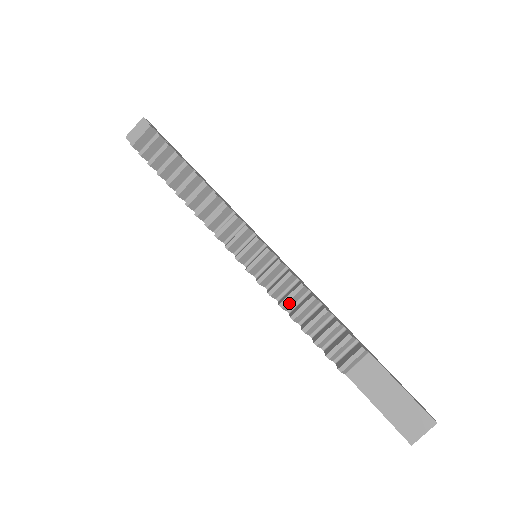
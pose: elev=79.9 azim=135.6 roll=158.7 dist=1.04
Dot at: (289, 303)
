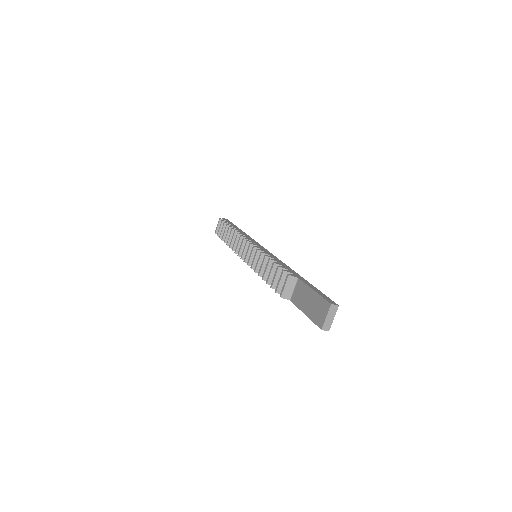
Dot at: (263, 271)
